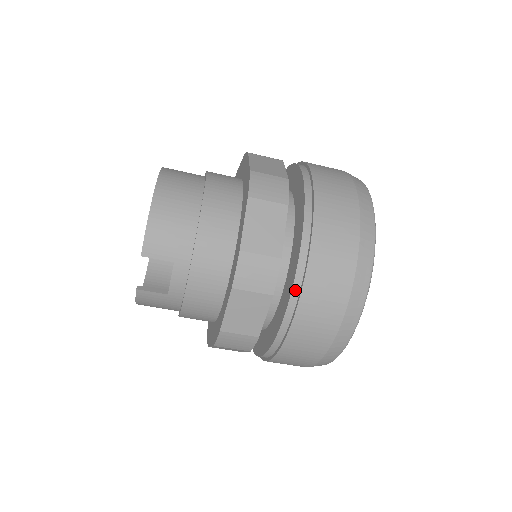
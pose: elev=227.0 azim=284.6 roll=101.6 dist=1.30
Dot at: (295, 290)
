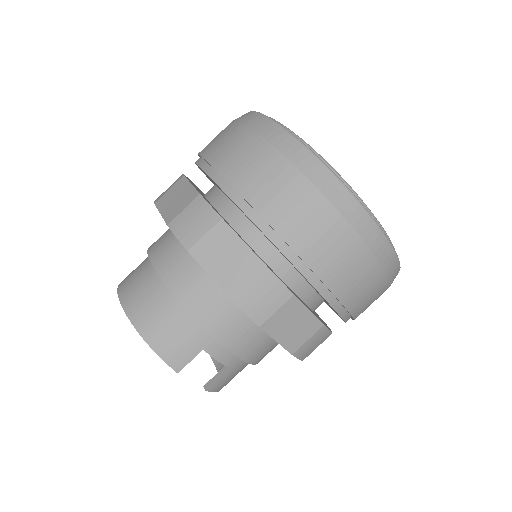
Dot at: (304, 272)
